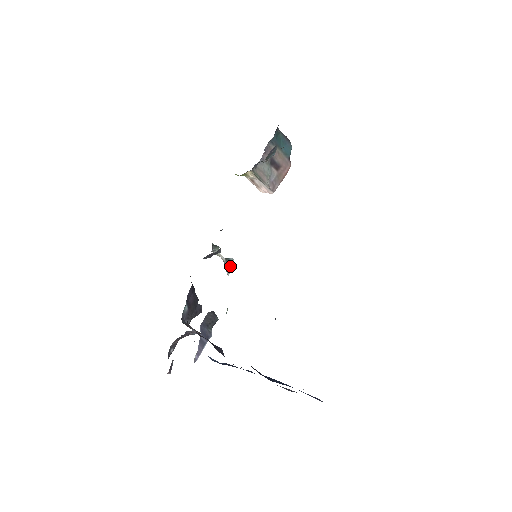
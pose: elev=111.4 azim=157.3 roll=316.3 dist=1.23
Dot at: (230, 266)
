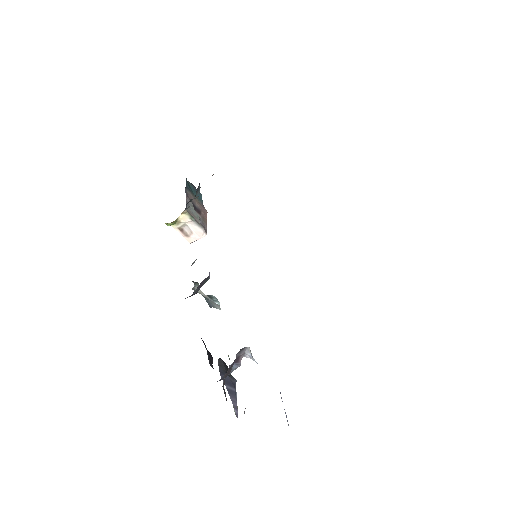
Dot at: (215, 301)
